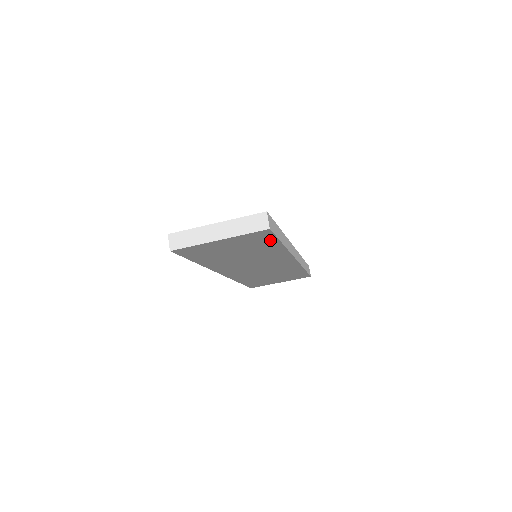
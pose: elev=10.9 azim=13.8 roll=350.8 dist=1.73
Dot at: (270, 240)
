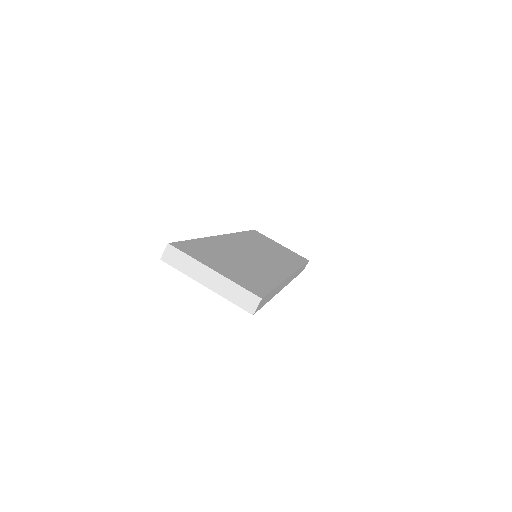
Dot at: (269, 271)
